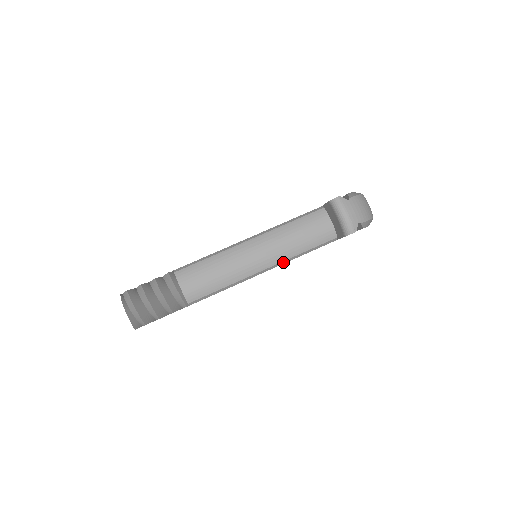
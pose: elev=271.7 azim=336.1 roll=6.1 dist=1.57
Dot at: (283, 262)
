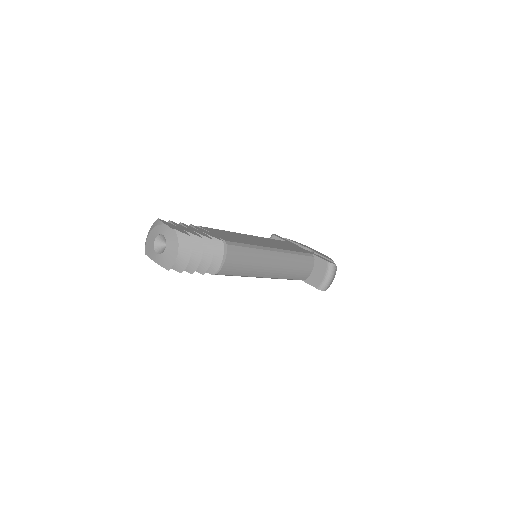
Dot at: (275, 278)
